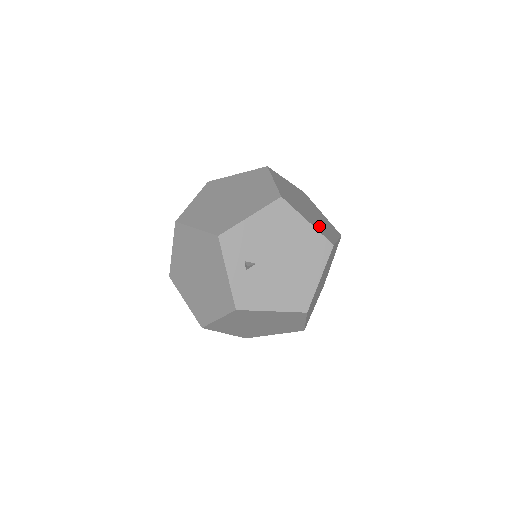
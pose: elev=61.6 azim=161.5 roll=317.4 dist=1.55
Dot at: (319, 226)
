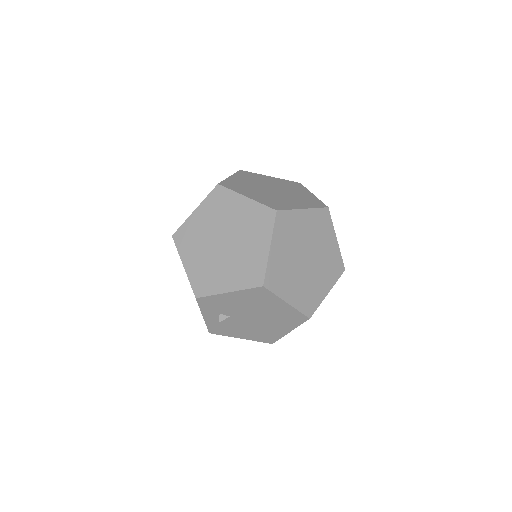
Dot at: (306, 293)
